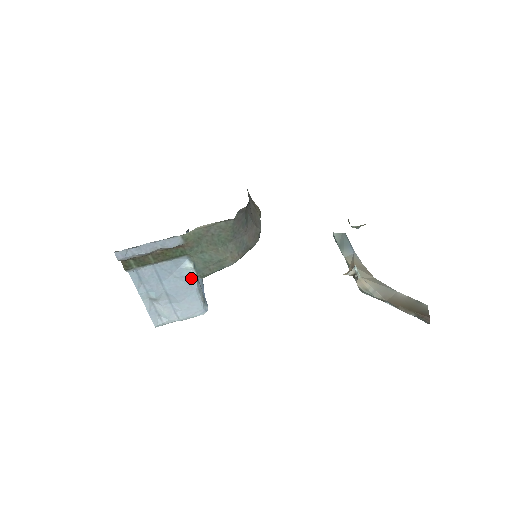
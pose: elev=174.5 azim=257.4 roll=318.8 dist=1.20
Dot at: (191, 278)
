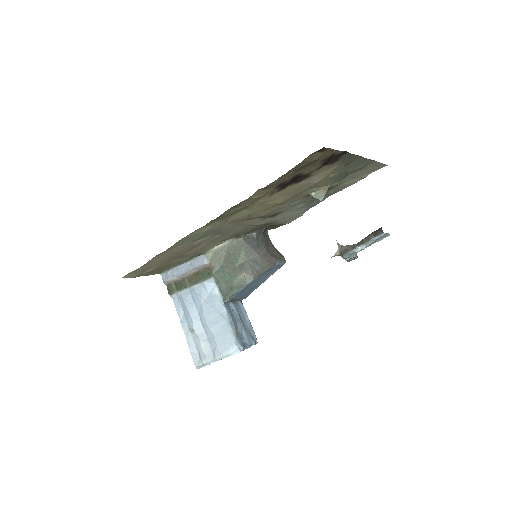
Dot at: (221, 306)
